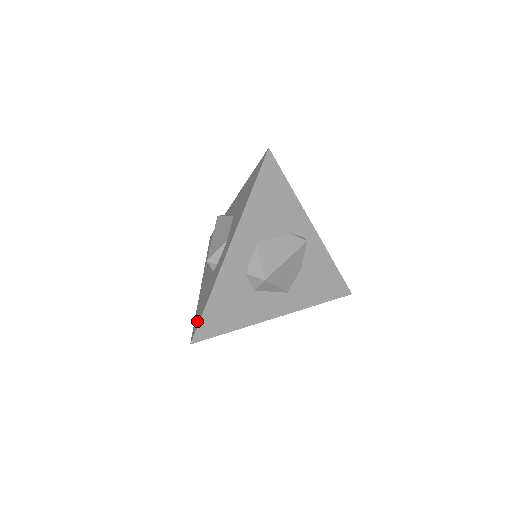
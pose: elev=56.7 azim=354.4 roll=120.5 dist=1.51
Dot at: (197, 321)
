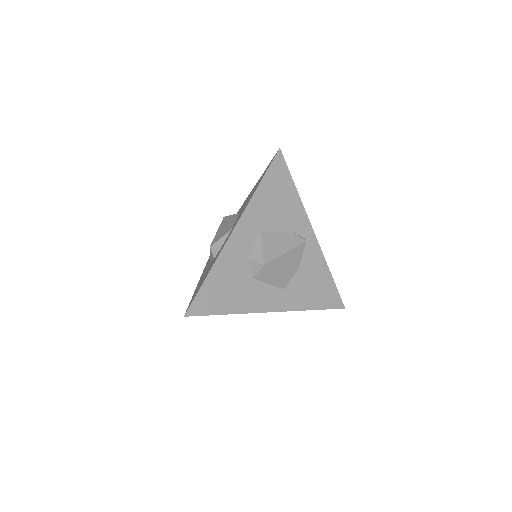
Dot at: (193, 297)
